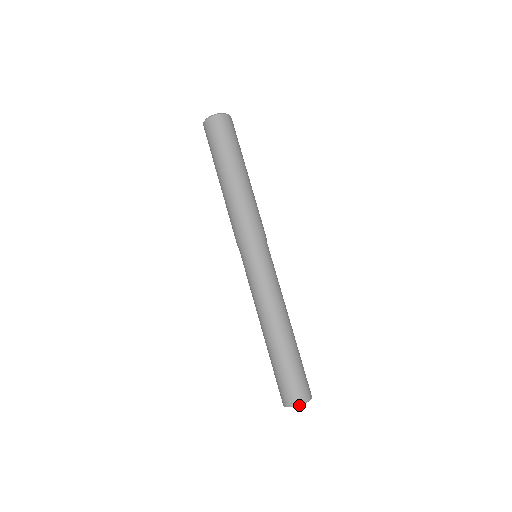
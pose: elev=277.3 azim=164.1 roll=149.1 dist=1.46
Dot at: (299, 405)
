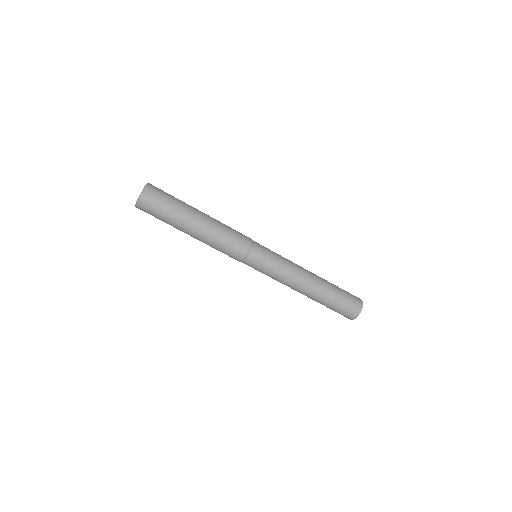
Dot at: (355, 317)
